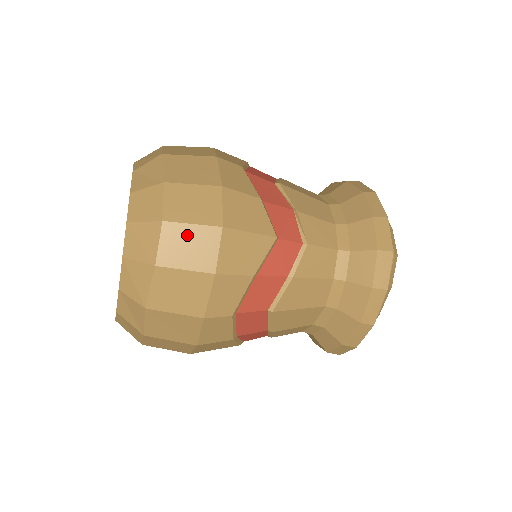
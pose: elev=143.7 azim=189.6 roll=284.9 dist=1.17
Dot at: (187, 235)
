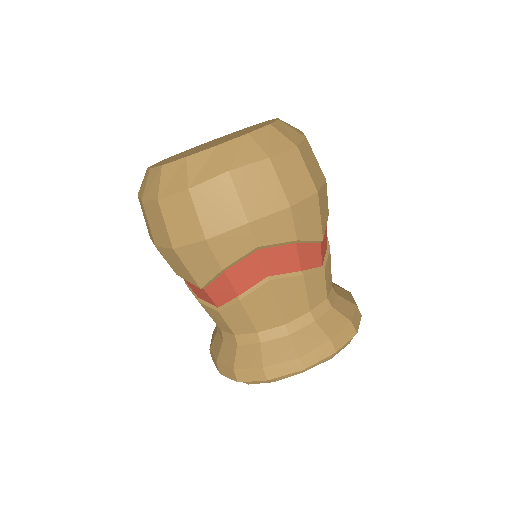
Dot at: (300, 169)
